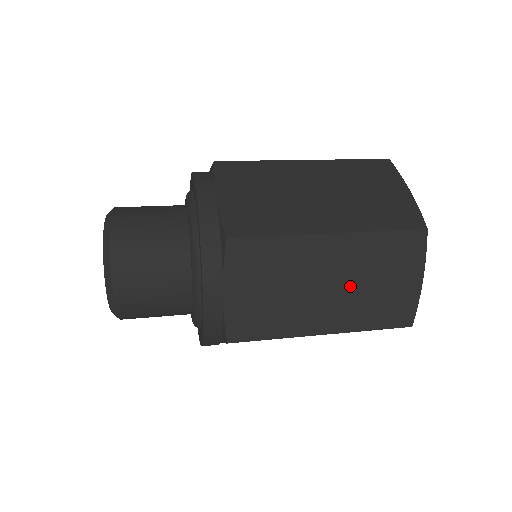
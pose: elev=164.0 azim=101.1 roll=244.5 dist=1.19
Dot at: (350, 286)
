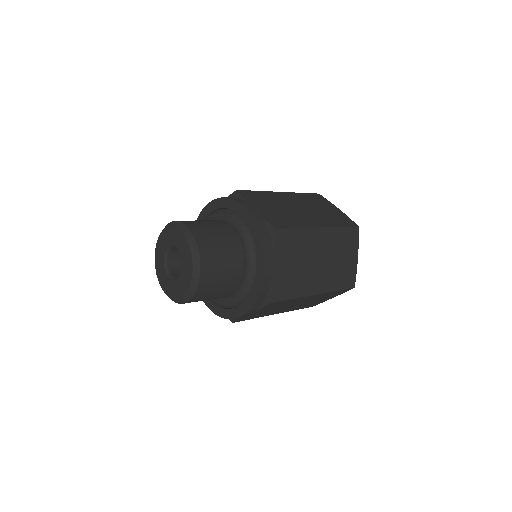
Dot at: (329, 261)
